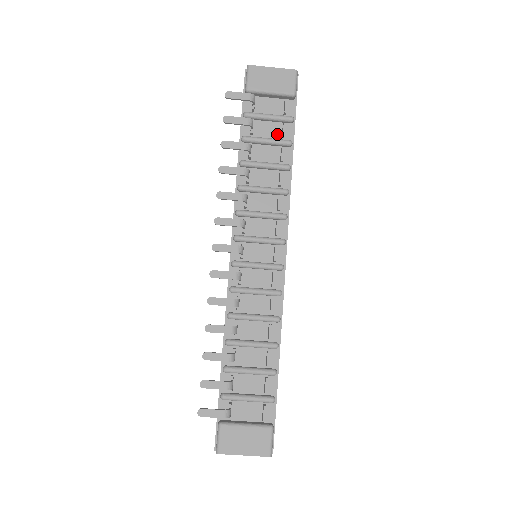
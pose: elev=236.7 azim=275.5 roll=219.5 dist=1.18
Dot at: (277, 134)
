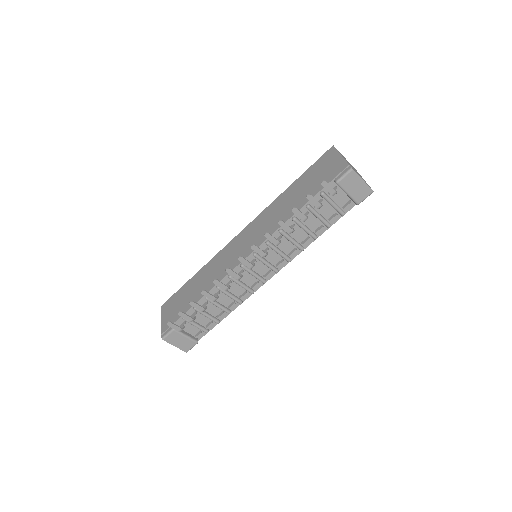
Dot at: (328, 215)
